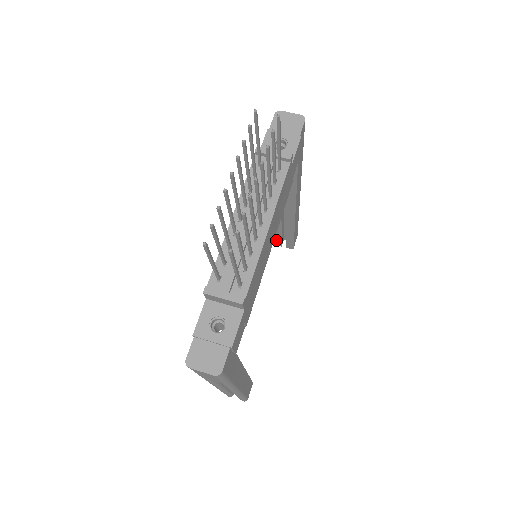
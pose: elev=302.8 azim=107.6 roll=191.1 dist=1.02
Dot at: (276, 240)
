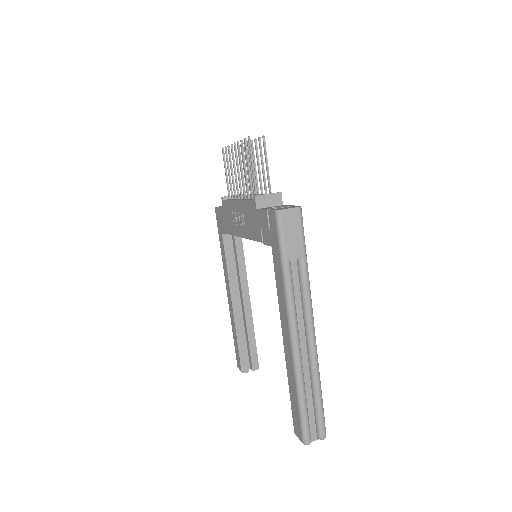
Dot at: (242, 363)
